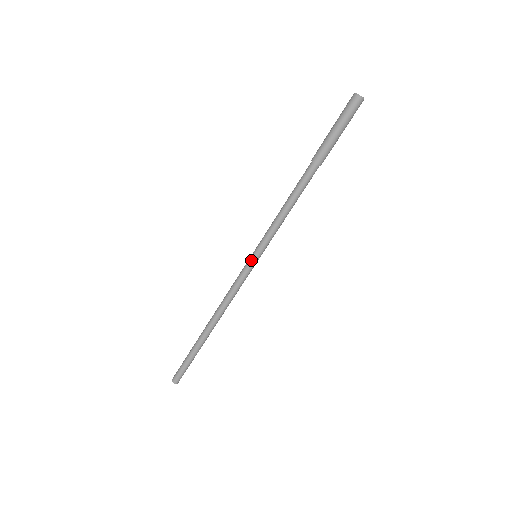
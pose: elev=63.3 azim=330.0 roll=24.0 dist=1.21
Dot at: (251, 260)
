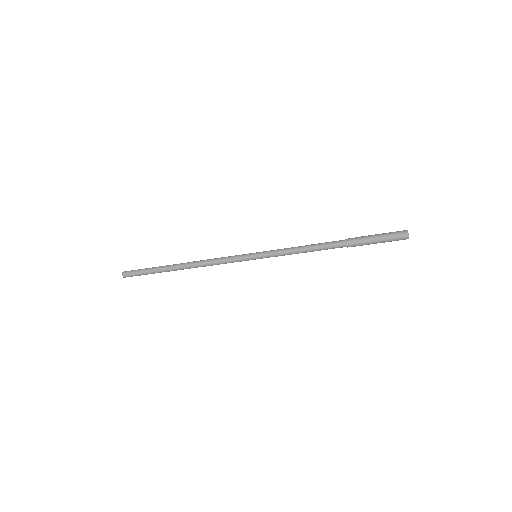
Dot at: (251, 255)
